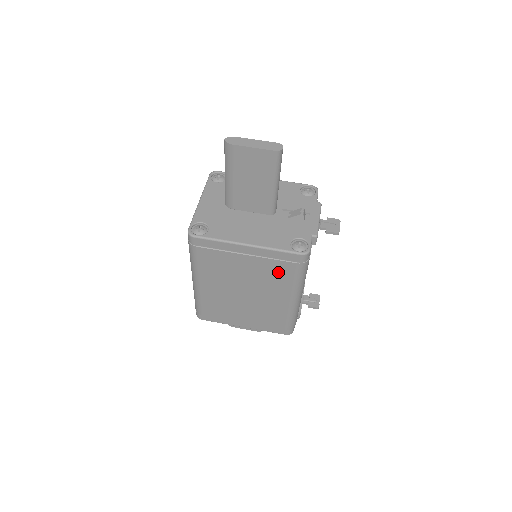
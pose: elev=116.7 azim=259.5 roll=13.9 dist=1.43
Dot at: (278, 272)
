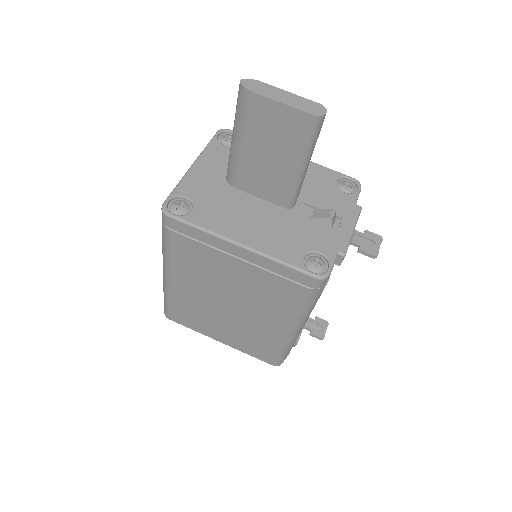
Dot at: (277, 291)
